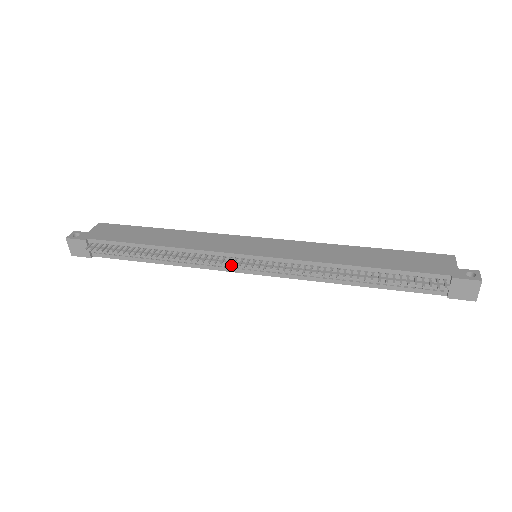
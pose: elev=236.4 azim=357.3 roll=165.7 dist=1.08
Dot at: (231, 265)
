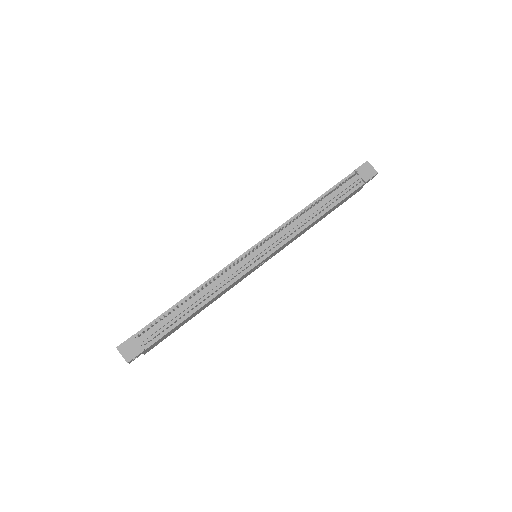
Dot at: (245, 263)
